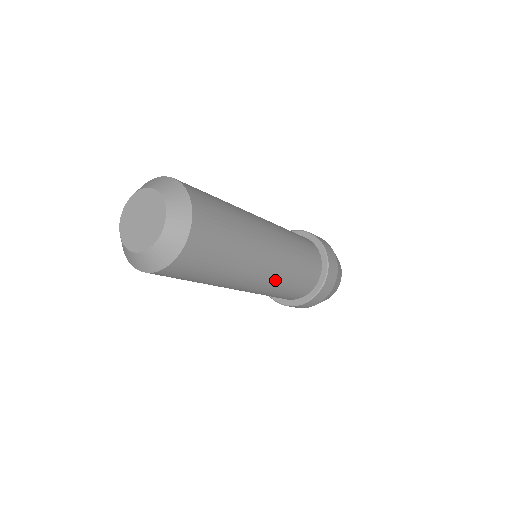
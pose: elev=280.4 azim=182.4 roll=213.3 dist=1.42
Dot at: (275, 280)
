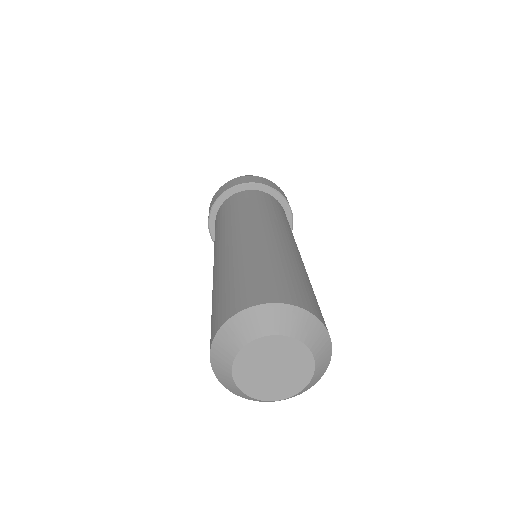
Dot at: occluded
